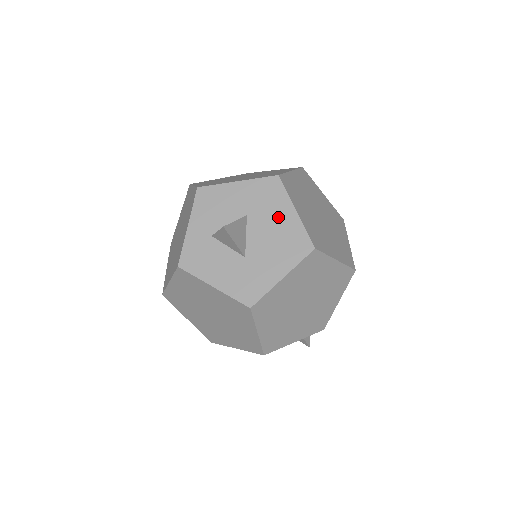
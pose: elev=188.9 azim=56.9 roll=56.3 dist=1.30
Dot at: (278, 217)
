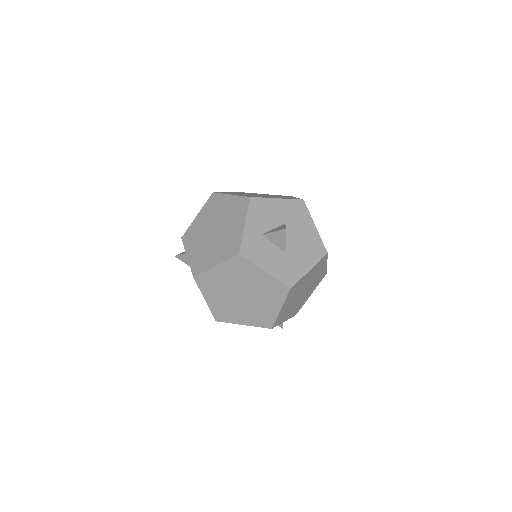
Dot at: (305, 228)
